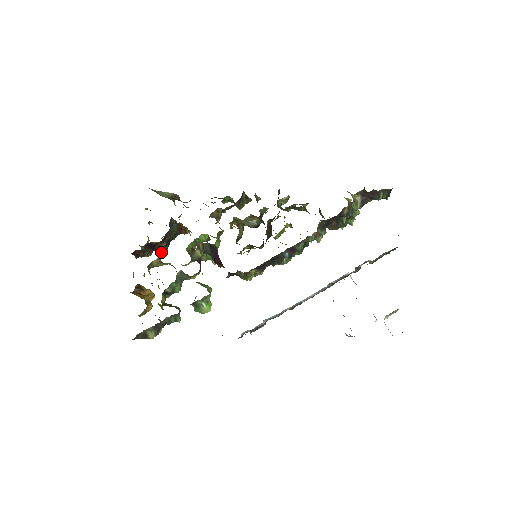
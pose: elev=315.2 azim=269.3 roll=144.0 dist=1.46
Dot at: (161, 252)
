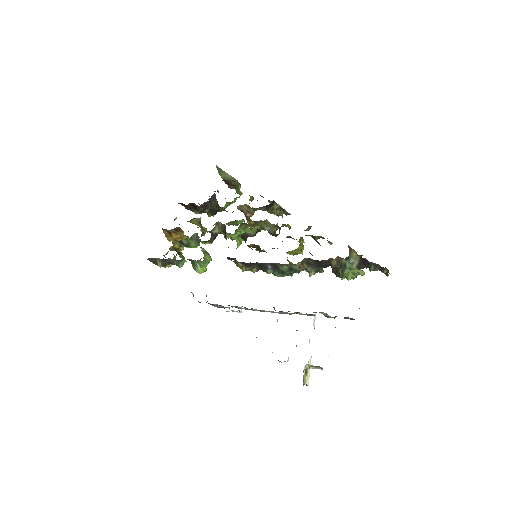
Dot at: (210, 216)
